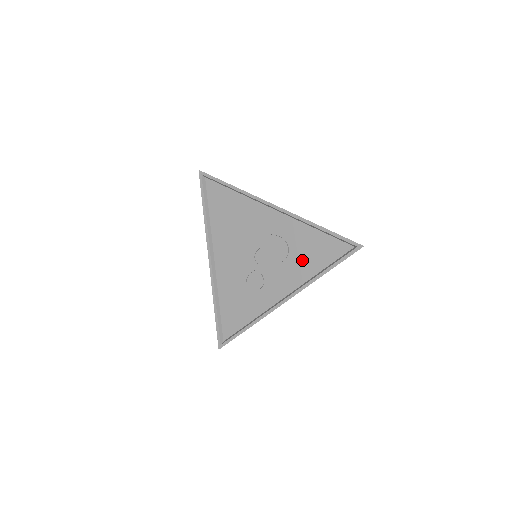
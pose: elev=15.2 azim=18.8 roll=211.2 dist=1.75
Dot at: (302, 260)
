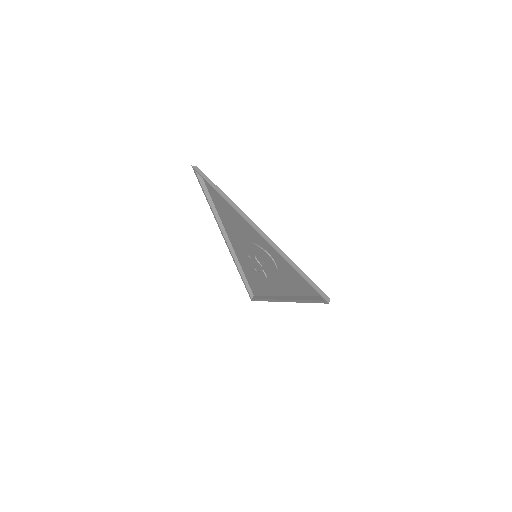
Dot at: (288, 280)
